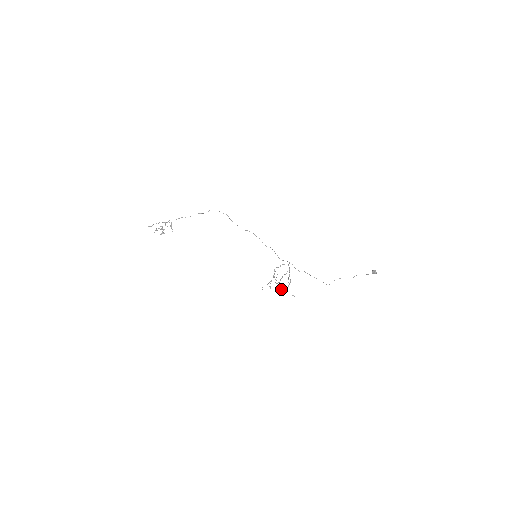
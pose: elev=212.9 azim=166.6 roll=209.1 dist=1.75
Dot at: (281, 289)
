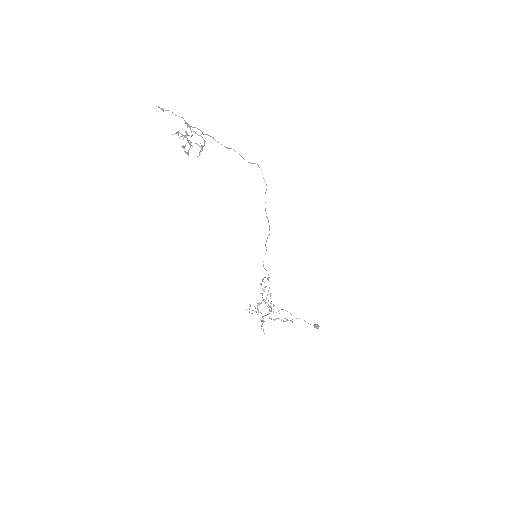
Dot at: occluded
